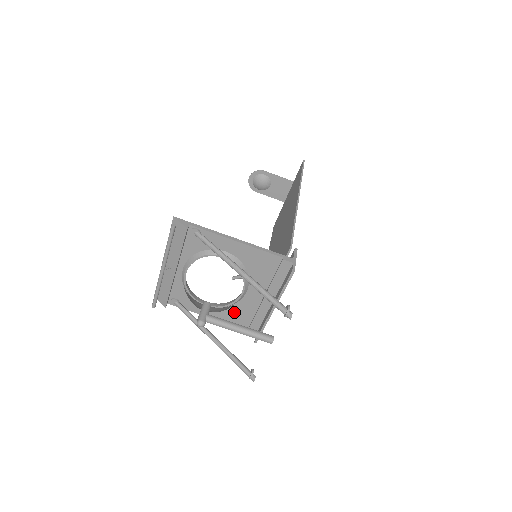
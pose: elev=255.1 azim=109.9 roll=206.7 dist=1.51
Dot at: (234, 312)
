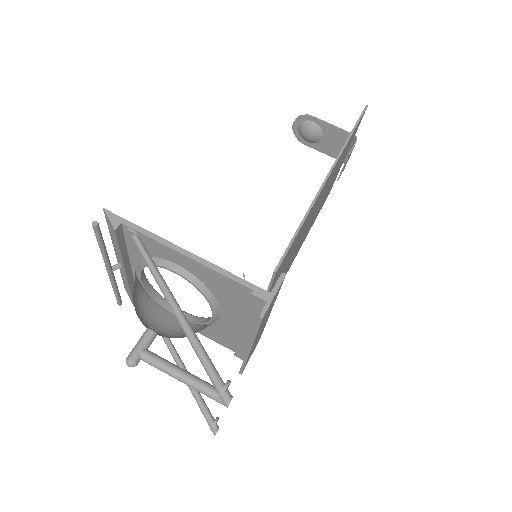
Dot at: (213, 331)
